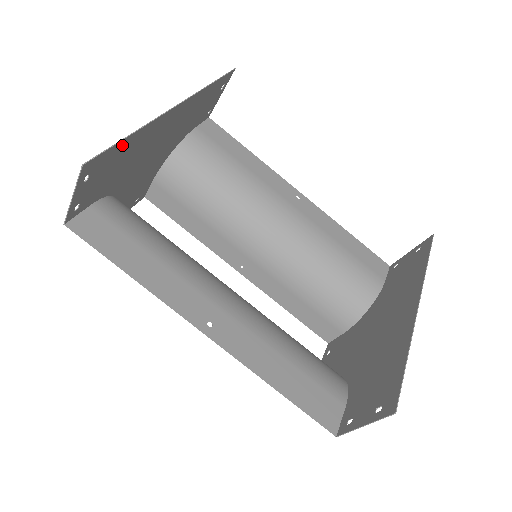
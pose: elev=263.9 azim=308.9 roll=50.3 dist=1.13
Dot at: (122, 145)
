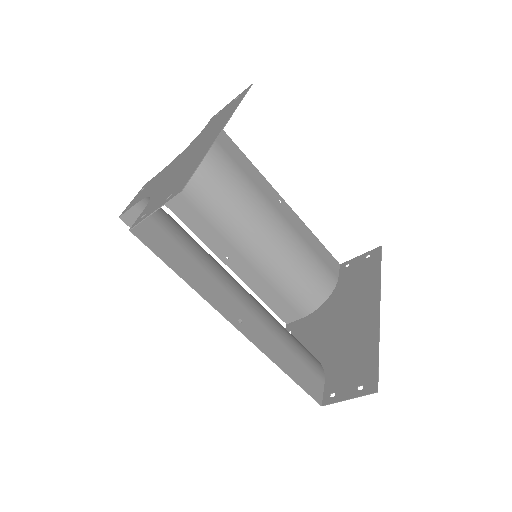
Dot at: (195, 167)
